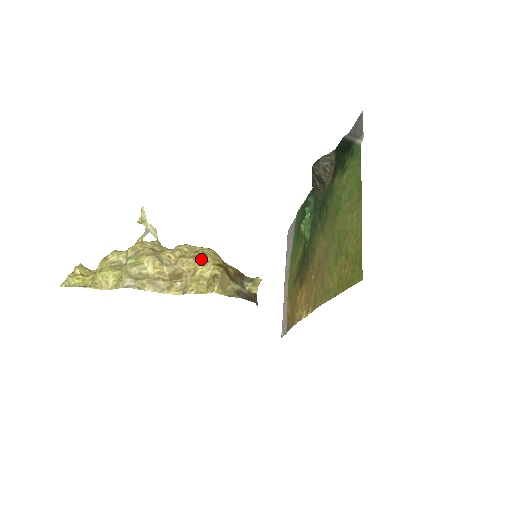
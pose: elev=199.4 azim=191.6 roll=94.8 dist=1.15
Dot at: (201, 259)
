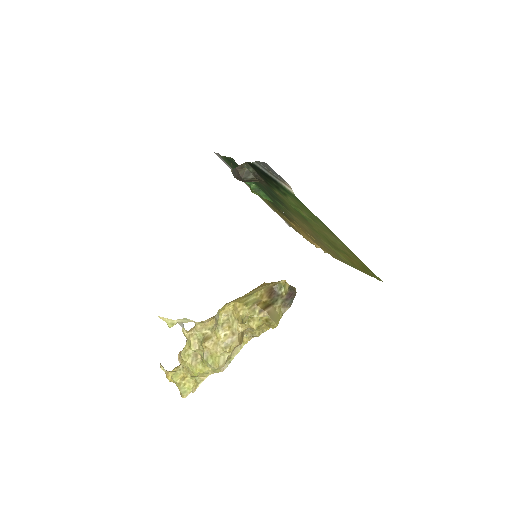
Dot at: (247, 320)
